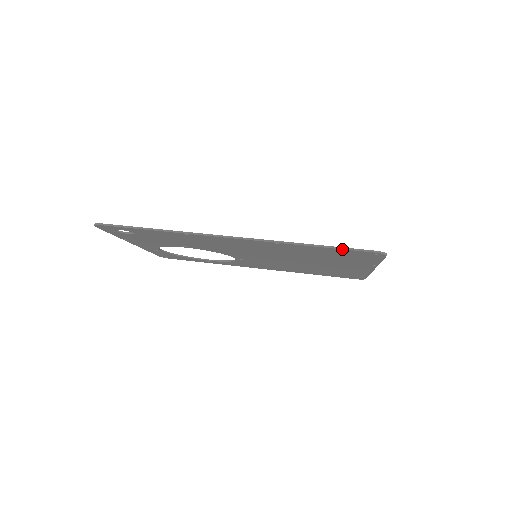
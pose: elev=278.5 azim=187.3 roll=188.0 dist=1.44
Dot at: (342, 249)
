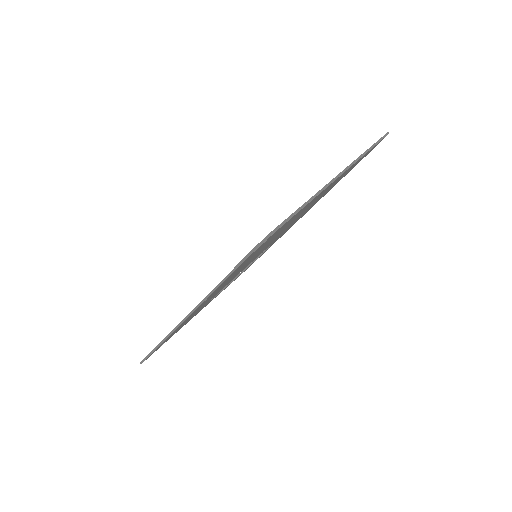
Dot at: (236, 269)
